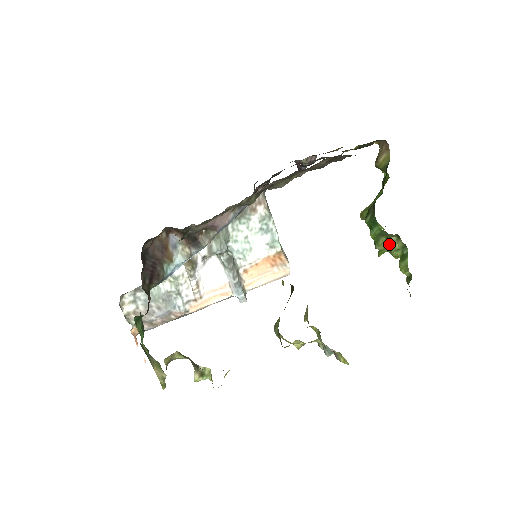
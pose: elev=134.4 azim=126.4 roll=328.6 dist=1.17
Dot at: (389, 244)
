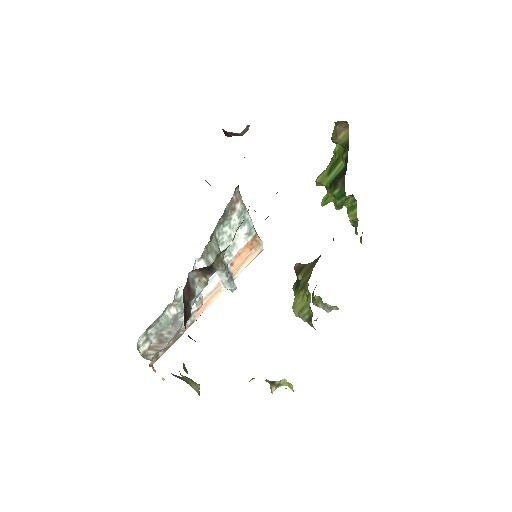
Dot at: (344, 202)
